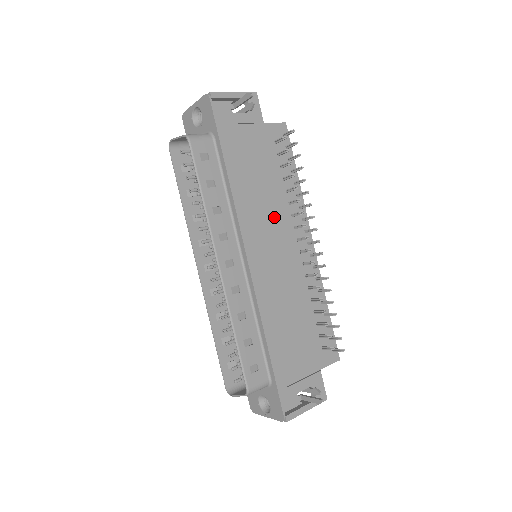
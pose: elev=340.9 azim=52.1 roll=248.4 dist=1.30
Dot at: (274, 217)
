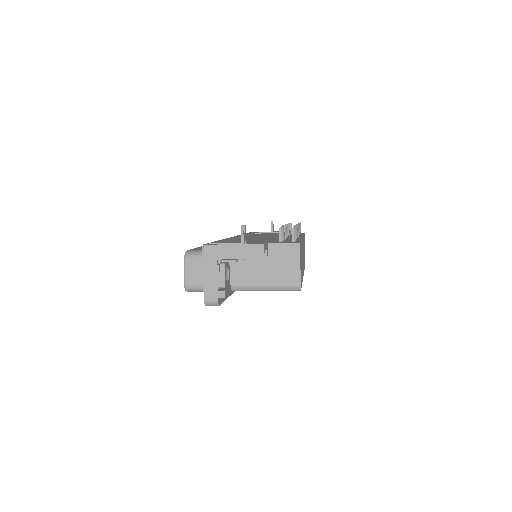
Dot at: occluded
